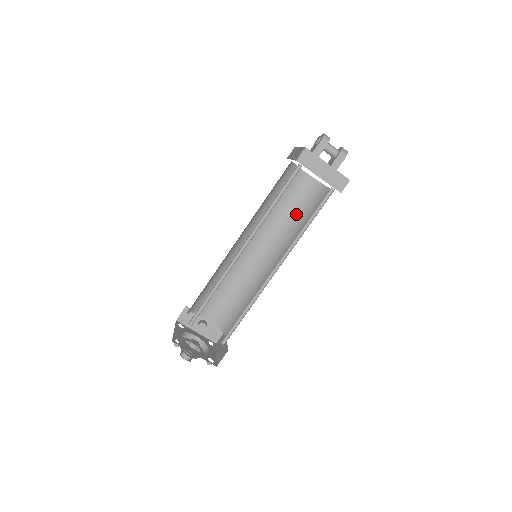
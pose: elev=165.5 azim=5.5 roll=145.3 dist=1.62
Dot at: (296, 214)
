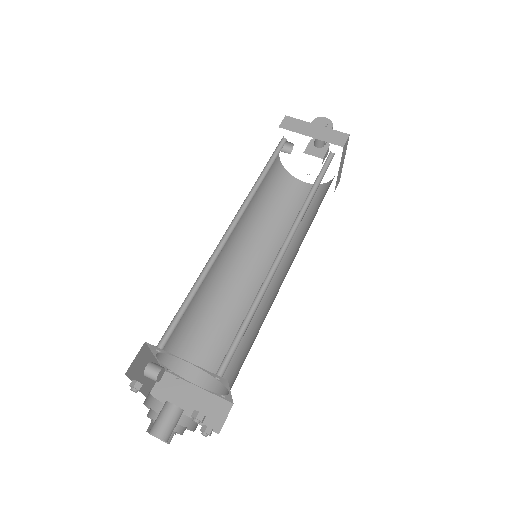
Dot at: (264, 201)
